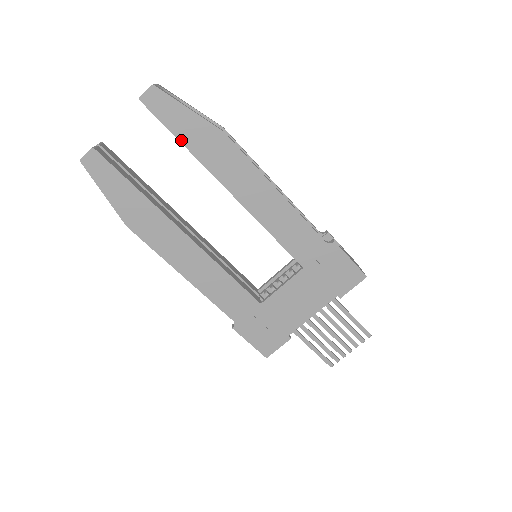
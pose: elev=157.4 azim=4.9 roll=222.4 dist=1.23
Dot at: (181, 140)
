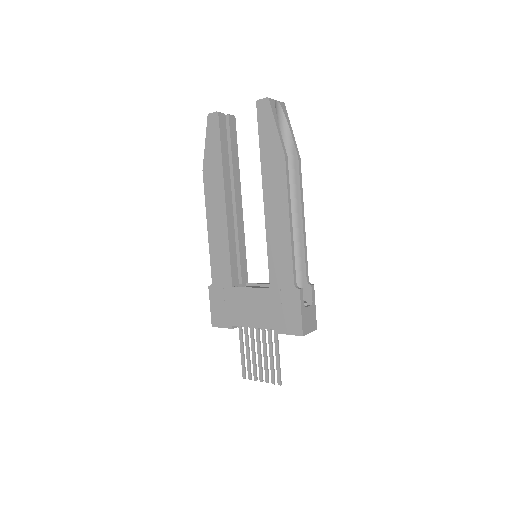
Dot at: (260, 142)
